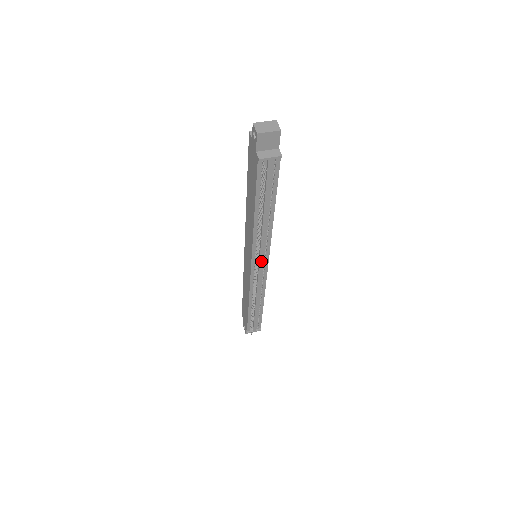
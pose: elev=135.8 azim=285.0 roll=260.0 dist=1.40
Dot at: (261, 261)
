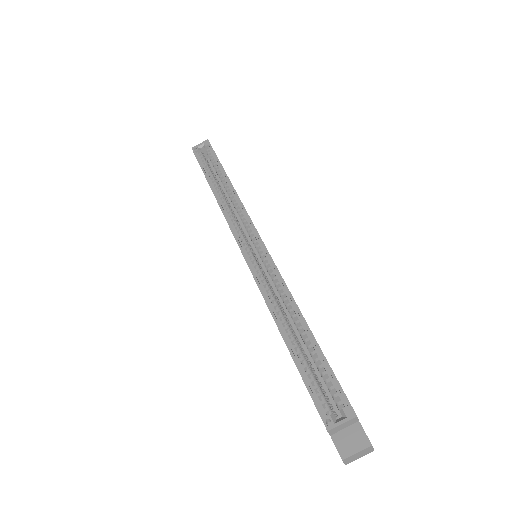
Dot at: occluded
